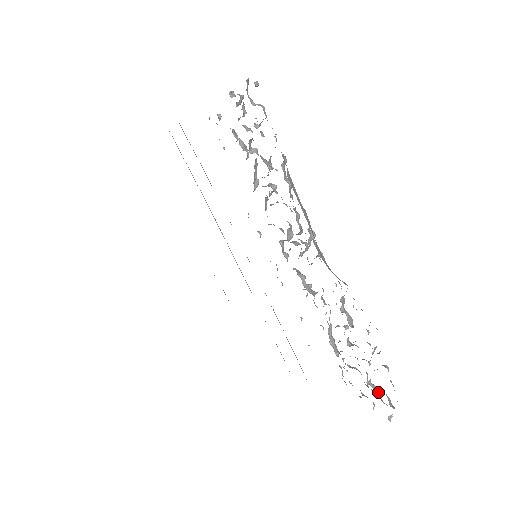
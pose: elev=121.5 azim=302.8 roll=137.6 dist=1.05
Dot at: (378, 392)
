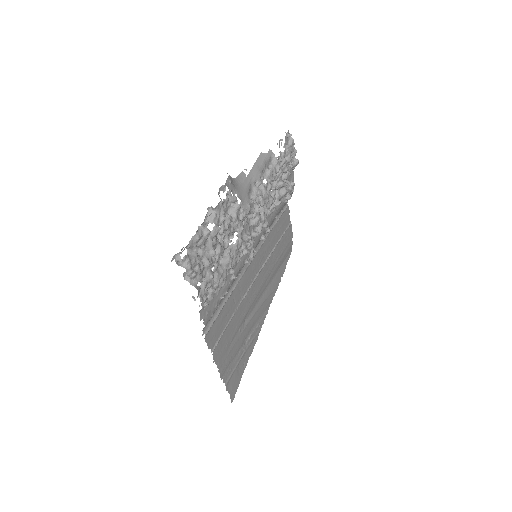
Dot at: (194, 253)
